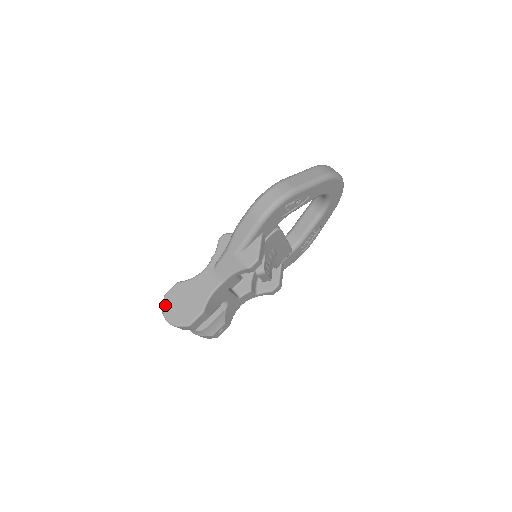
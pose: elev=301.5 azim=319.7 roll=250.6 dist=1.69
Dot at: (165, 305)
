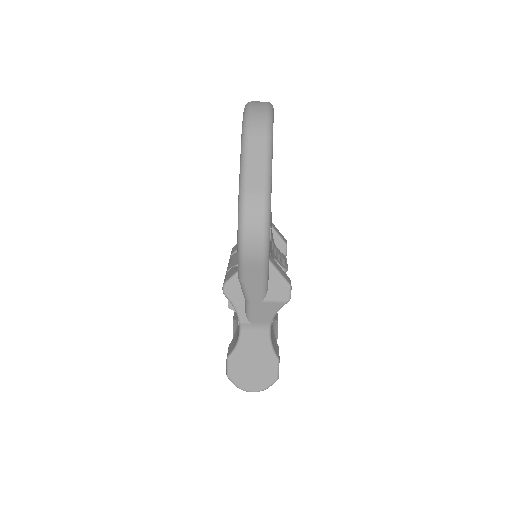
Dot at: (238, 384)
